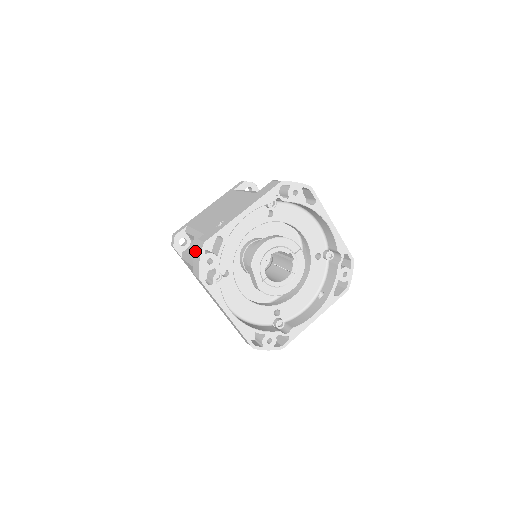
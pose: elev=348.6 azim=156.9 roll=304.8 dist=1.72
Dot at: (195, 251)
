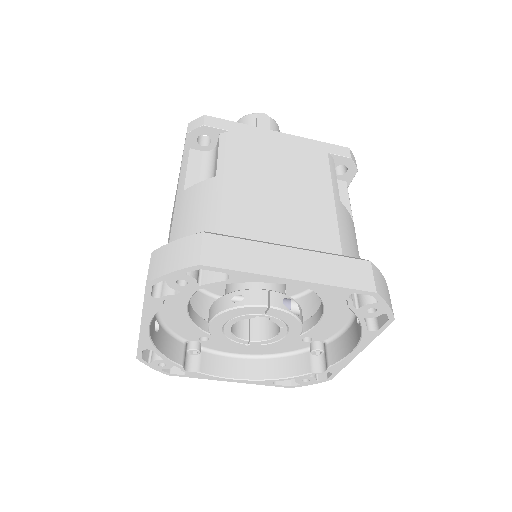
Dot at: occluded
